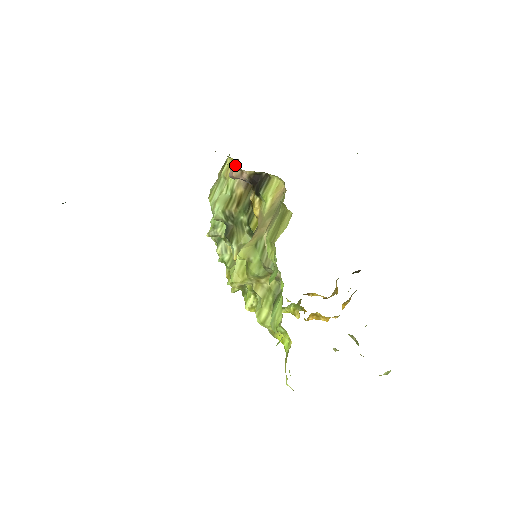
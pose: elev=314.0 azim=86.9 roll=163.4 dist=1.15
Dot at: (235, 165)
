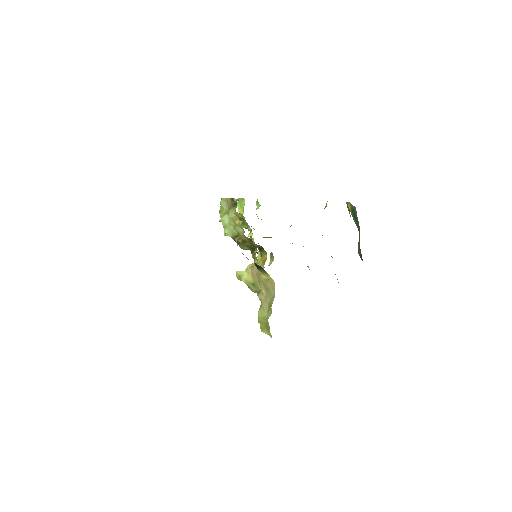
Dot at: (241, 228)
